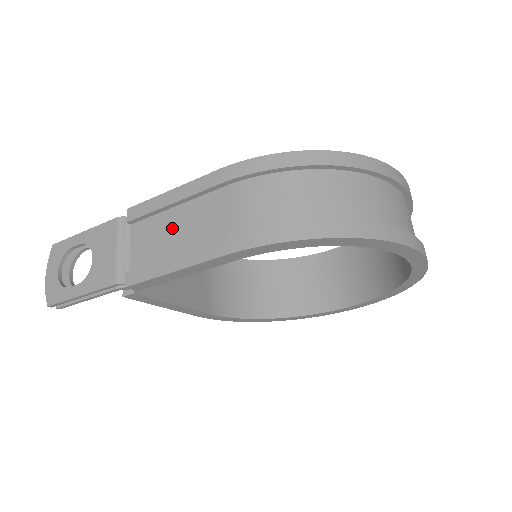
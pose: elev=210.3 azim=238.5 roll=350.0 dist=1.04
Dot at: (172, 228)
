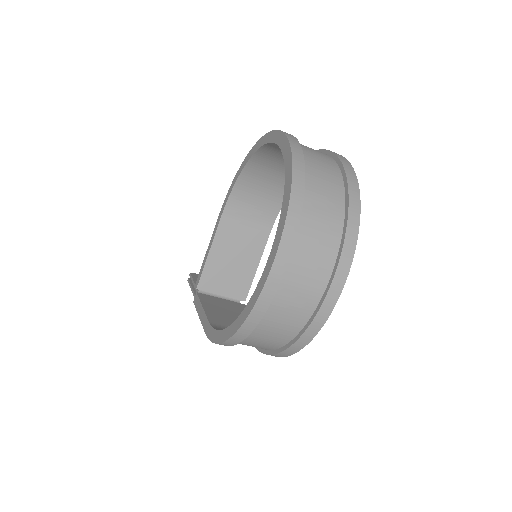
Dot at: occluded
